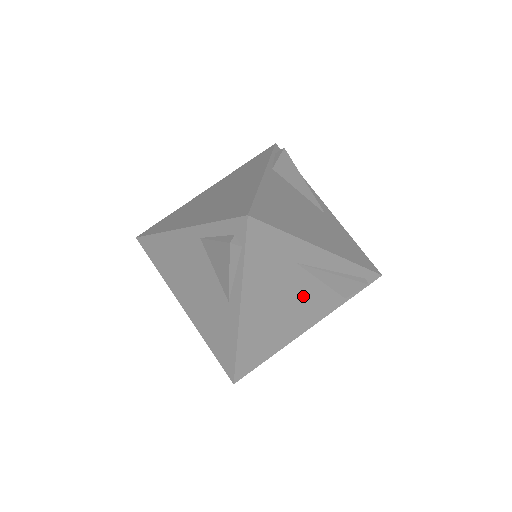
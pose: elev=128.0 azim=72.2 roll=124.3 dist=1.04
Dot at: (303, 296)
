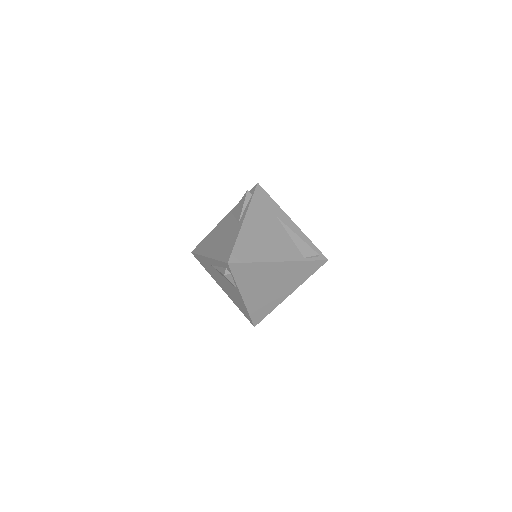
Dot at: (279, 237)
